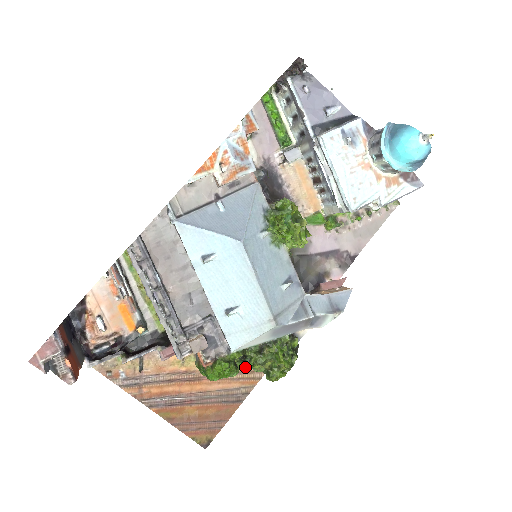
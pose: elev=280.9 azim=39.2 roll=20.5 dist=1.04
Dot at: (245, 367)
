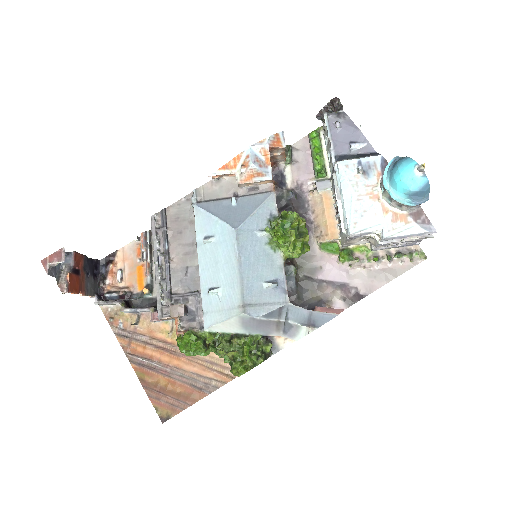
Dot at: (216, 354)
